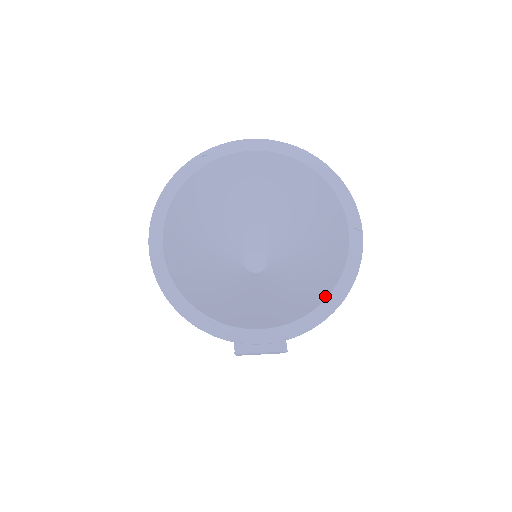
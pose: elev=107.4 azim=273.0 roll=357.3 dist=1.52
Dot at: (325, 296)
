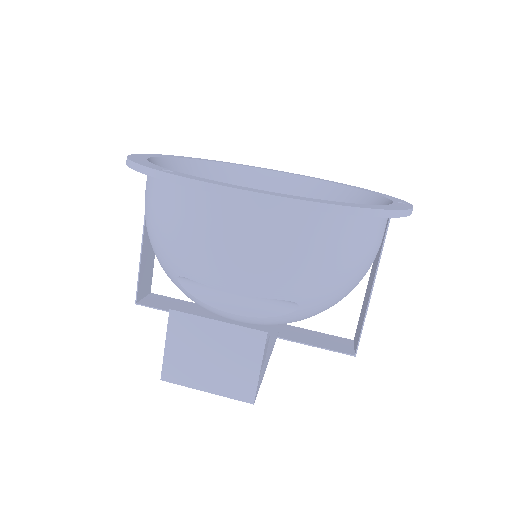
Dot at: occluded
